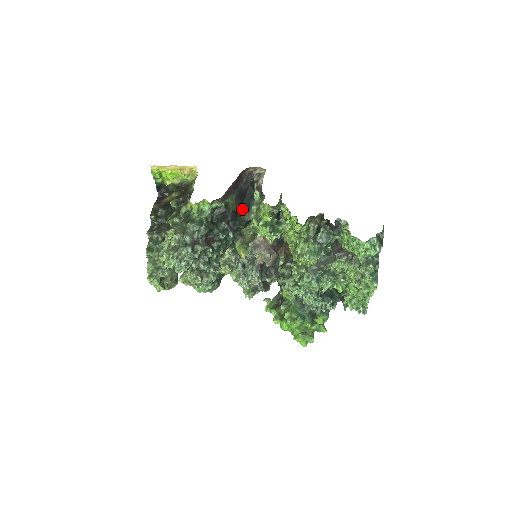
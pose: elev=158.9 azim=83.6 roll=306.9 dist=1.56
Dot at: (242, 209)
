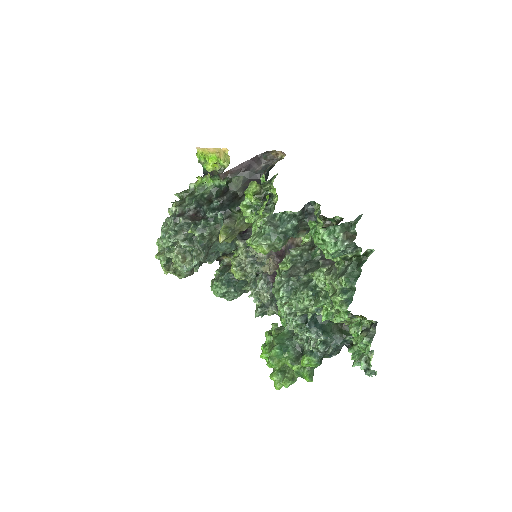
Dot at: occluded
